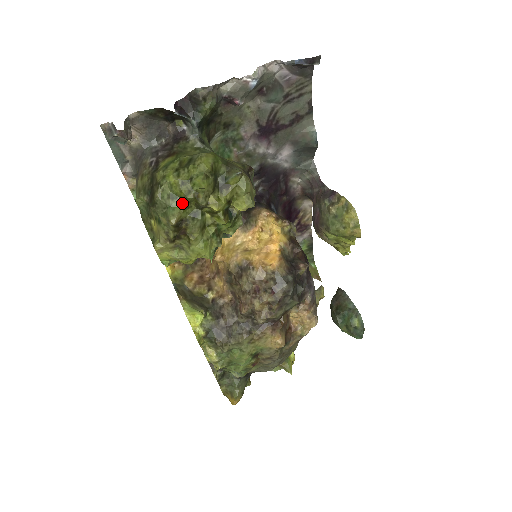
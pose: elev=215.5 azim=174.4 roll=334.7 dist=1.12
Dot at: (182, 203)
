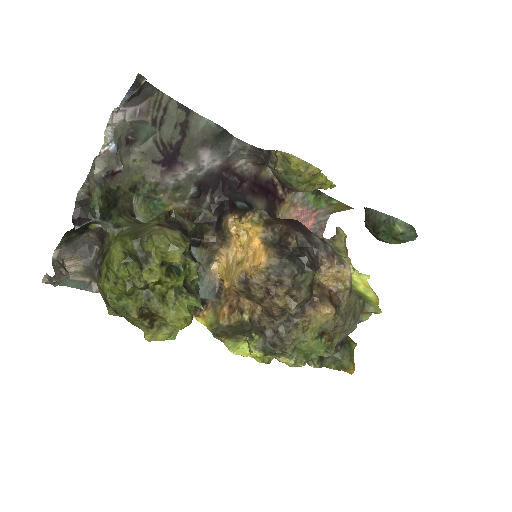
Dot at: (129, 297)
